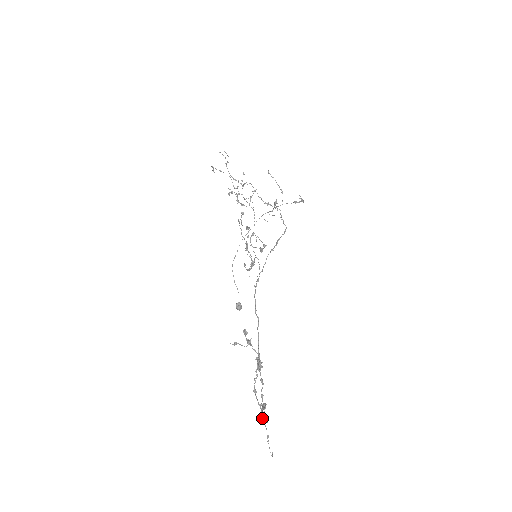
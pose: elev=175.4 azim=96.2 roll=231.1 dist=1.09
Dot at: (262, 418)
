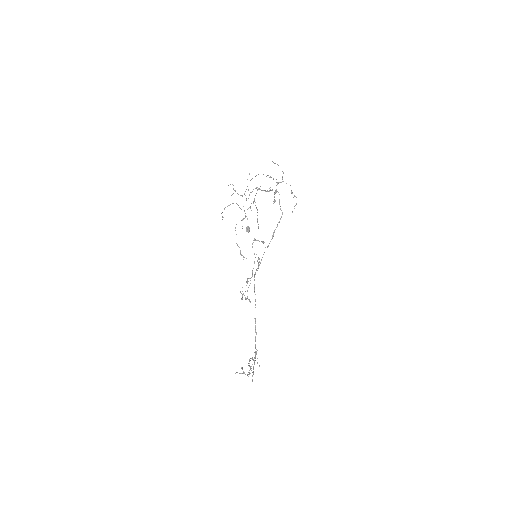
Dot at: (255, 353)
